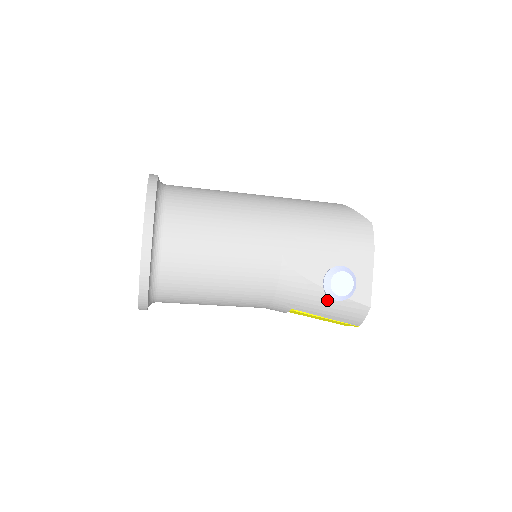
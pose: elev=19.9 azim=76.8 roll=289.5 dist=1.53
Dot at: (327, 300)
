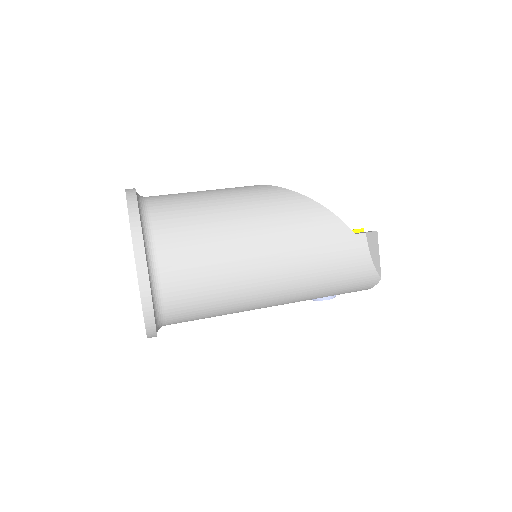
Dot at: occluded
